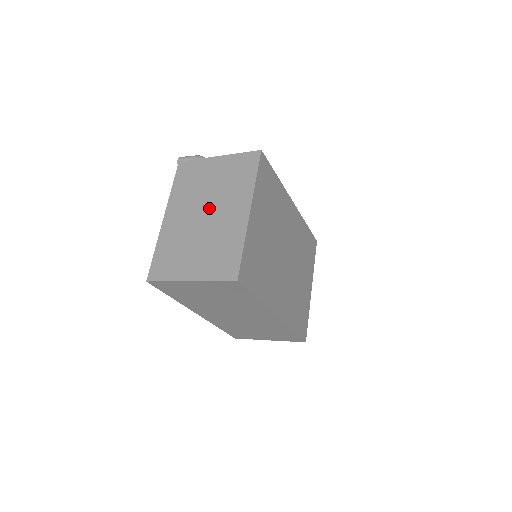
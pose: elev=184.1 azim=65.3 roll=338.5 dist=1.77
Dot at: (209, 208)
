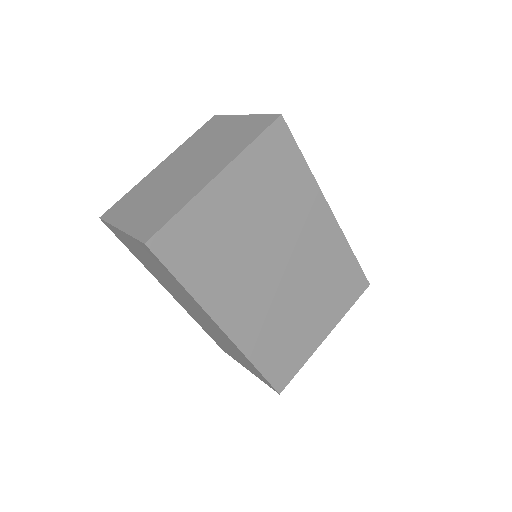
Dot at: (193, 163)
